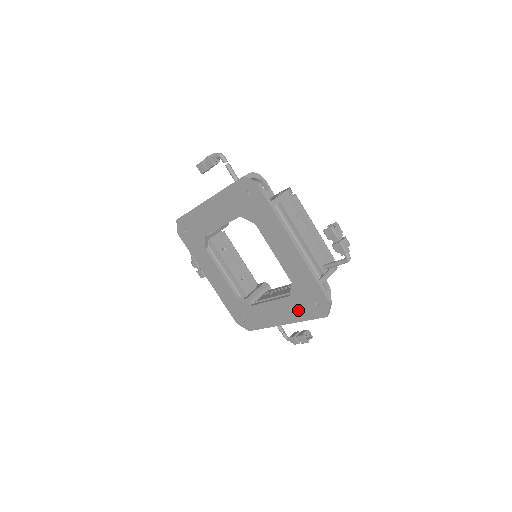
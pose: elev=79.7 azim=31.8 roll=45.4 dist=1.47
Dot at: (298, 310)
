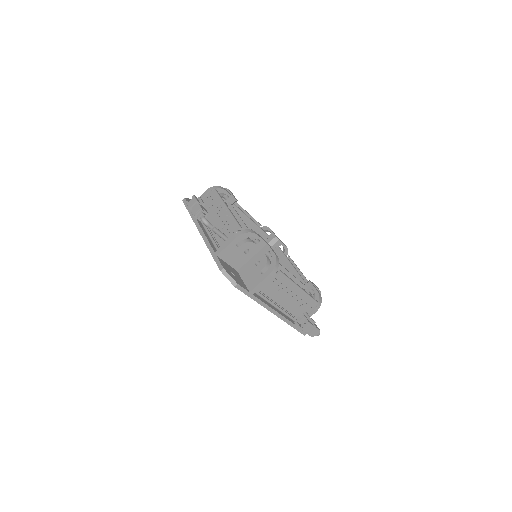
Dot at: occluded
